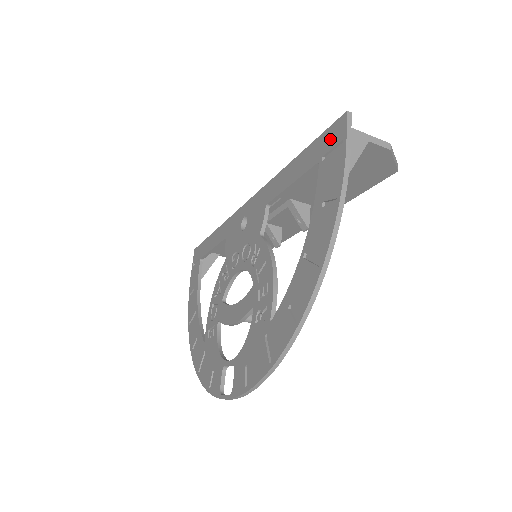
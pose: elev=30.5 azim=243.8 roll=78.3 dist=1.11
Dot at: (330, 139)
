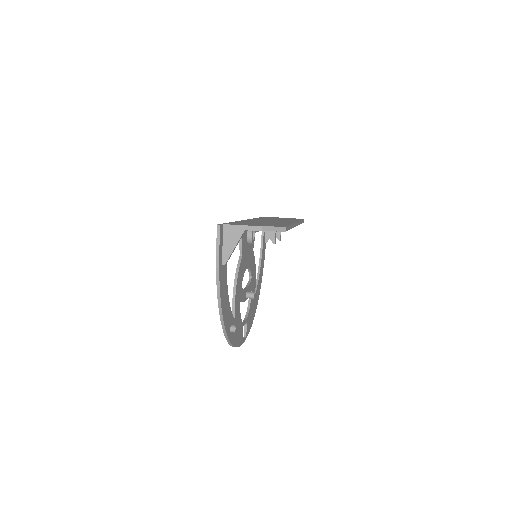
Dot at: occluded
